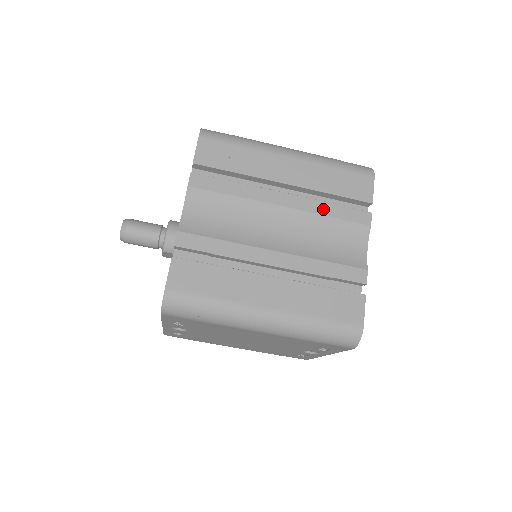
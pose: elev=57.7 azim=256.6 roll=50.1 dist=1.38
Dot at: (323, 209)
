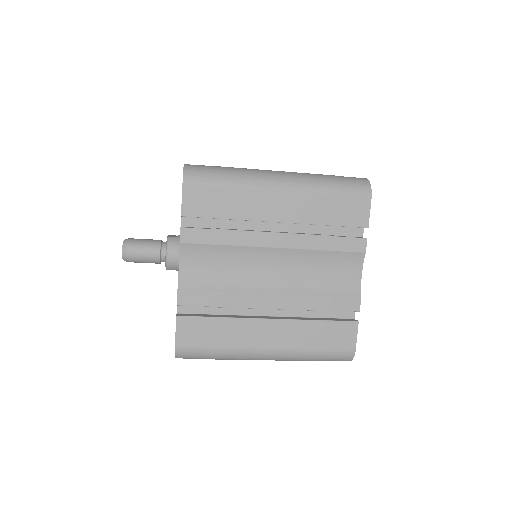
Dot at: (317, 243)
